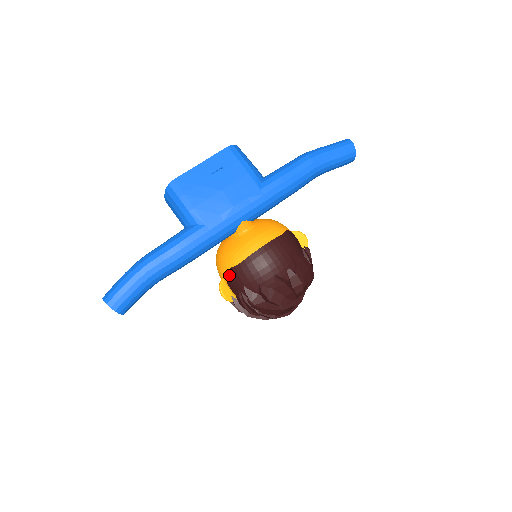
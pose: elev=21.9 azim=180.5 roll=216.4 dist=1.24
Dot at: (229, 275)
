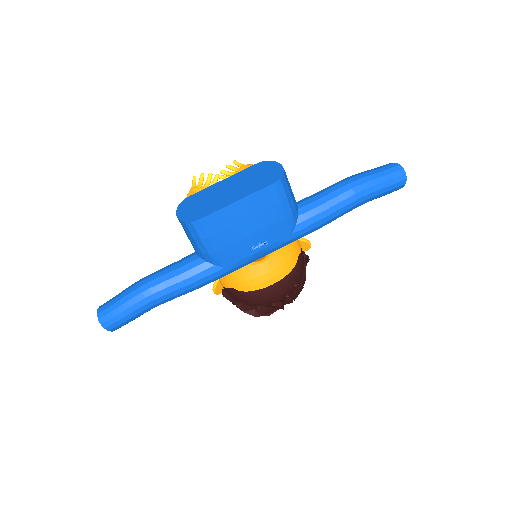
Dot at: (229, 290)
